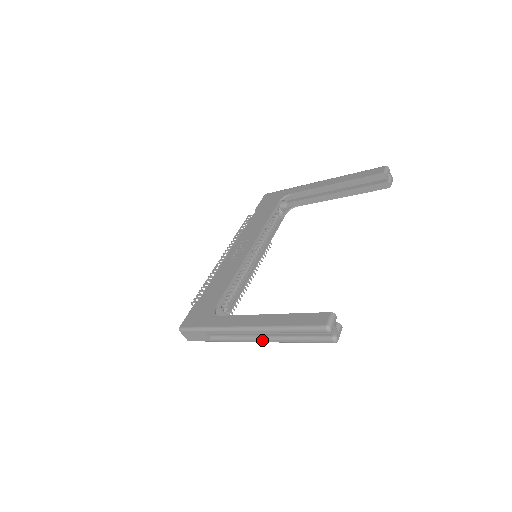
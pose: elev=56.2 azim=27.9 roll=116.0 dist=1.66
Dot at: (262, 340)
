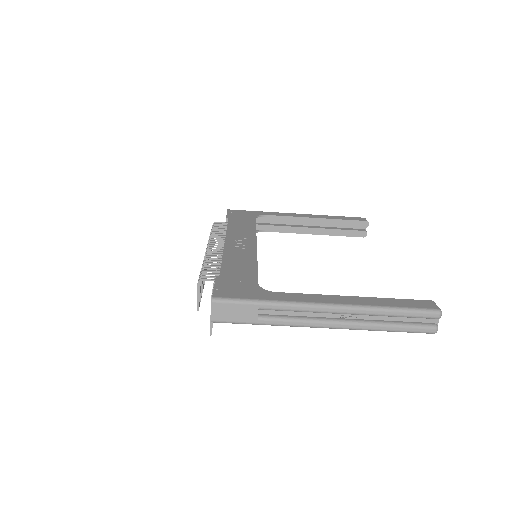
Dot at: (342, 325)
